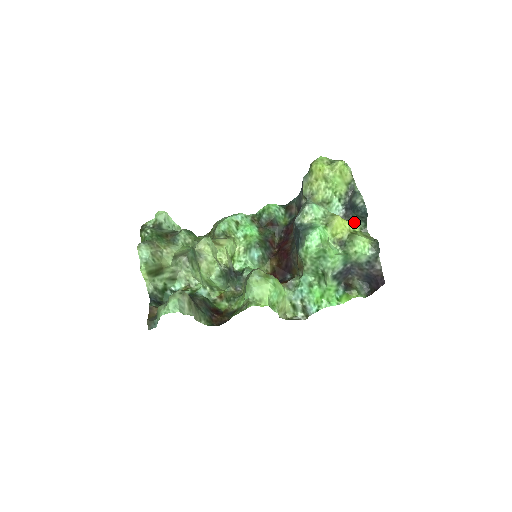
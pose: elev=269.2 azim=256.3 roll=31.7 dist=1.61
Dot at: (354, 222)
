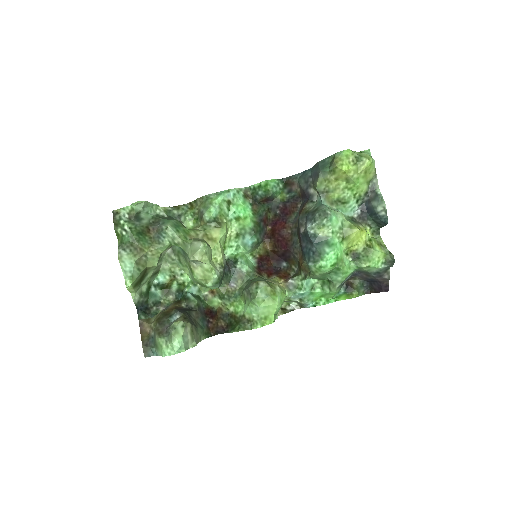
Dot at: (369, 226)
